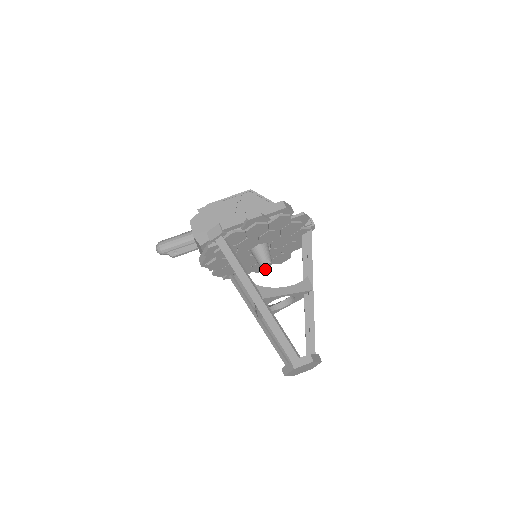
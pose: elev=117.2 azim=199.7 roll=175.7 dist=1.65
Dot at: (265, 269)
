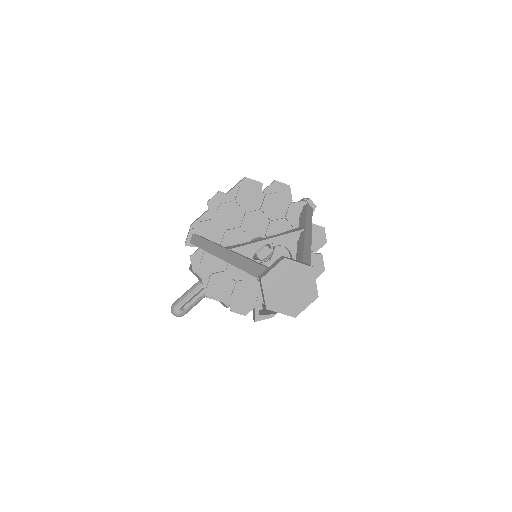
Dot at: occluded
